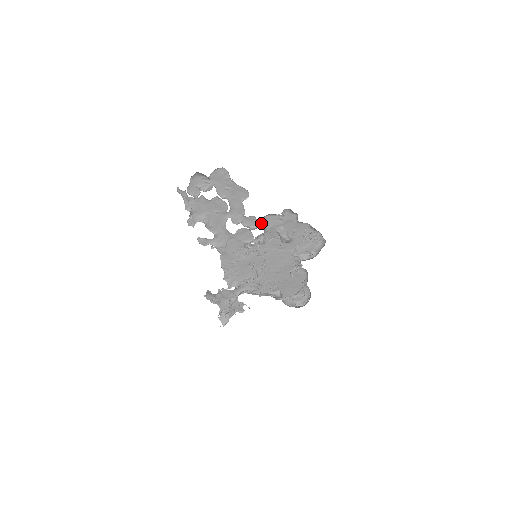
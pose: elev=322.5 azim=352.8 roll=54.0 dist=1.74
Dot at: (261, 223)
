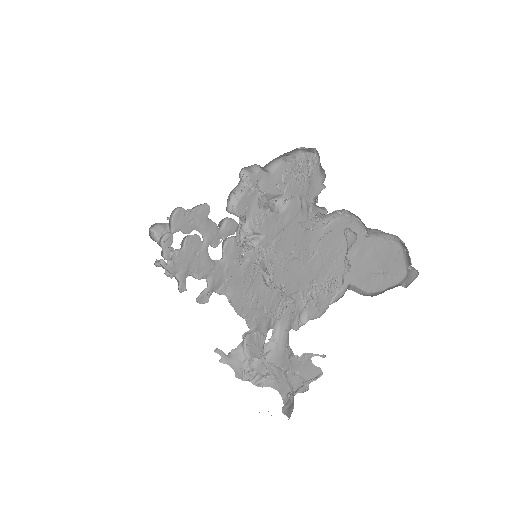
Dot at: occluded
